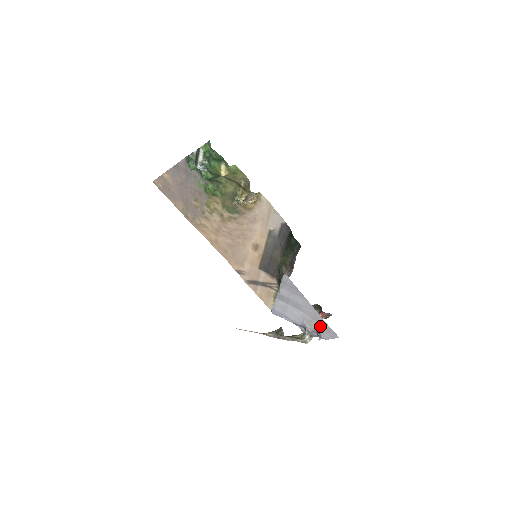
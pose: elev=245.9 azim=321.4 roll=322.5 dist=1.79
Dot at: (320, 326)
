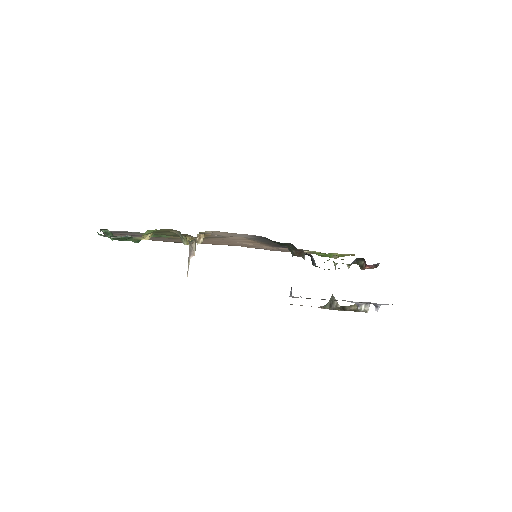
Dot at: occluded
